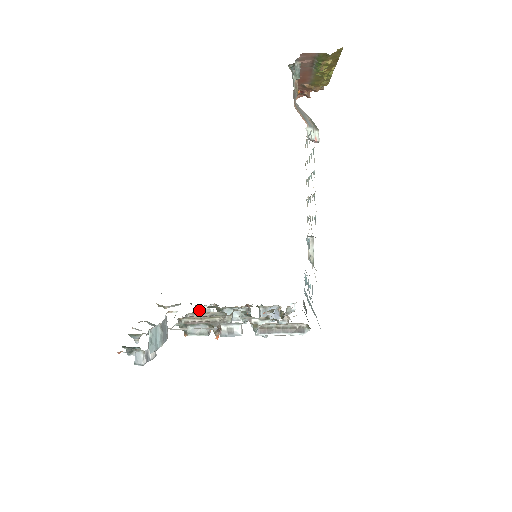
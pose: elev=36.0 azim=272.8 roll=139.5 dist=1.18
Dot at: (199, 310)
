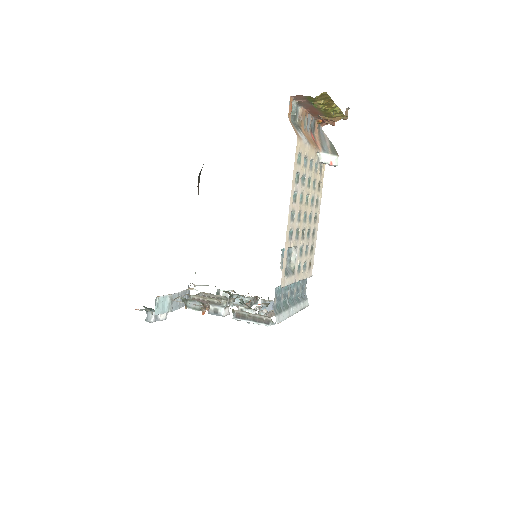
Dot at: (218, 293)
